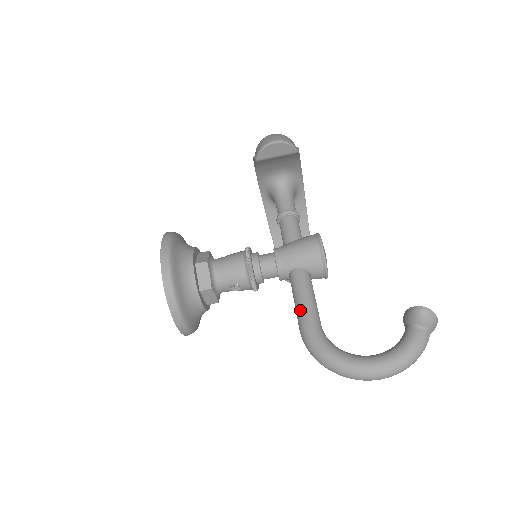
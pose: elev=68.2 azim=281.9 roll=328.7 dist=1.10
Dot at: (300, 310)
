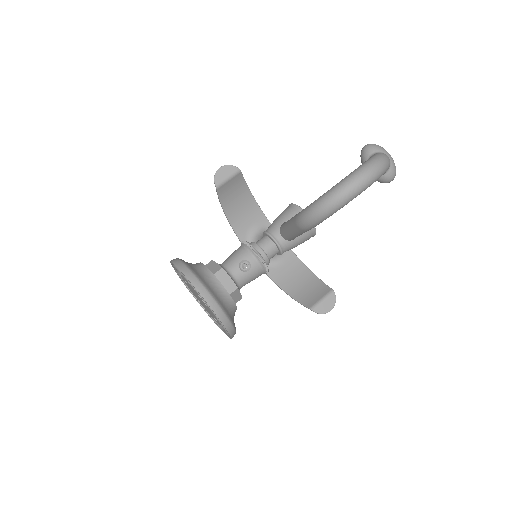
Dot at: (291, 221)
